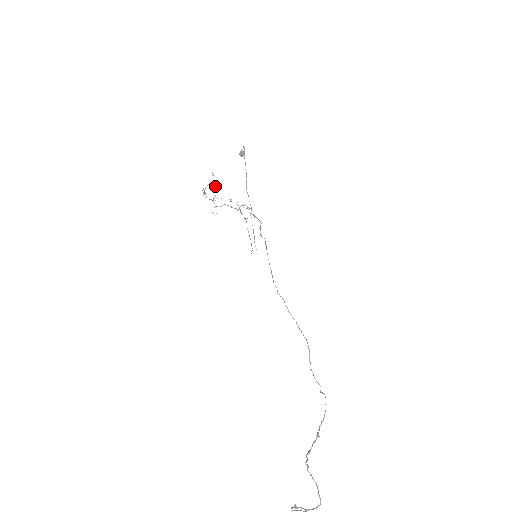
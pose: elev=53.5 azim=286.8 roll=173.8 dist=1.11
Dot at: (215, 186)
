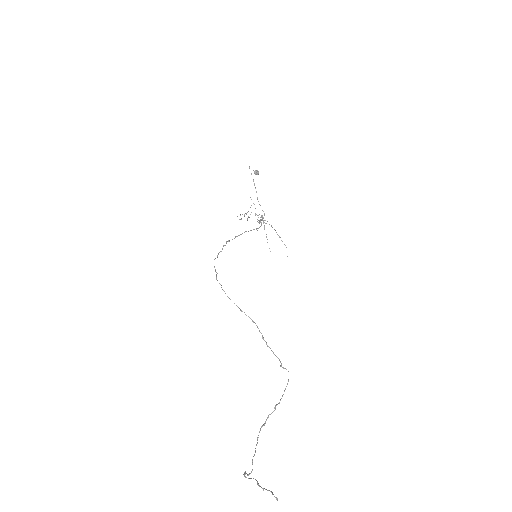
Dot at: occluded
